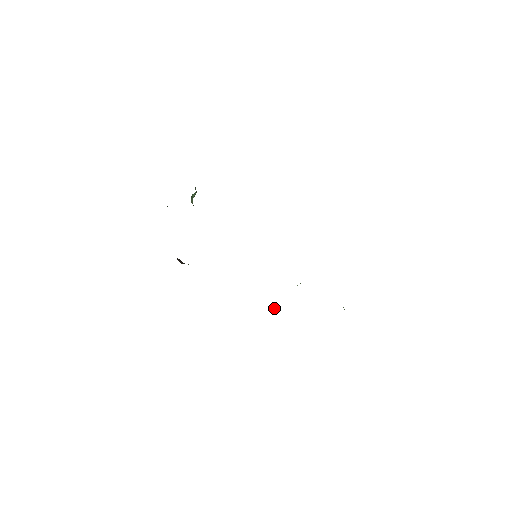
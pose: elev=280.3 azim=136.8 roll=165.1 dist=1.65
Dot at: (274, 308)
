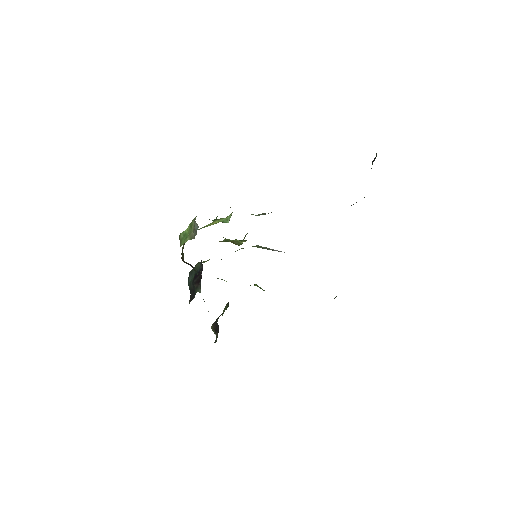
Dot at: (221, 279)
